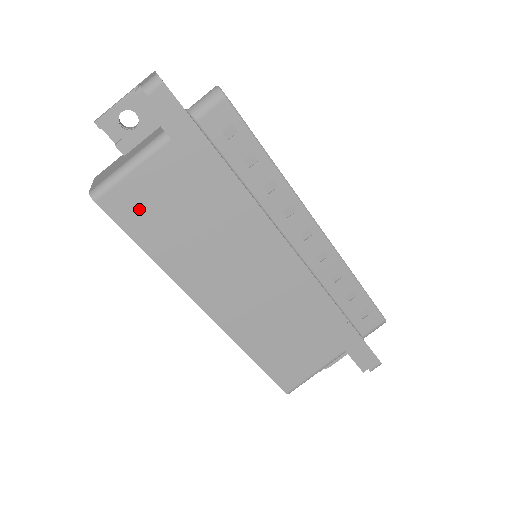
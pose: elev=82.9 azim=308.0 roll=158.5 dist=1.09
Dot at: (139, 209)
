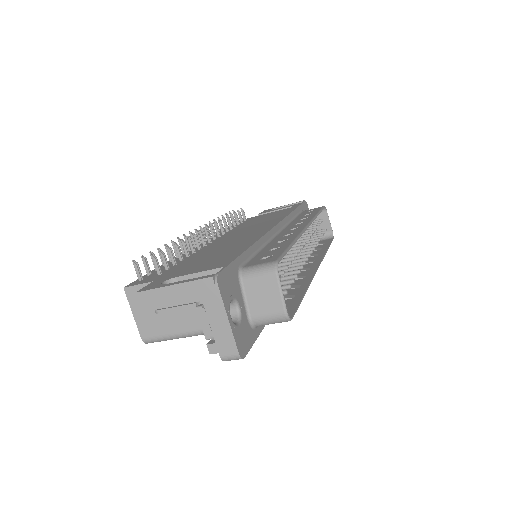
Dot at: occluded
